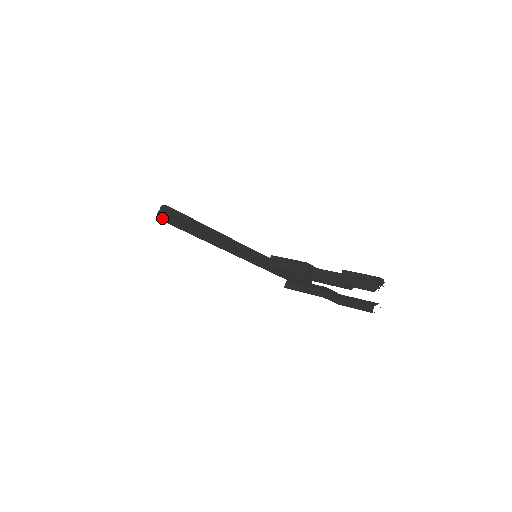
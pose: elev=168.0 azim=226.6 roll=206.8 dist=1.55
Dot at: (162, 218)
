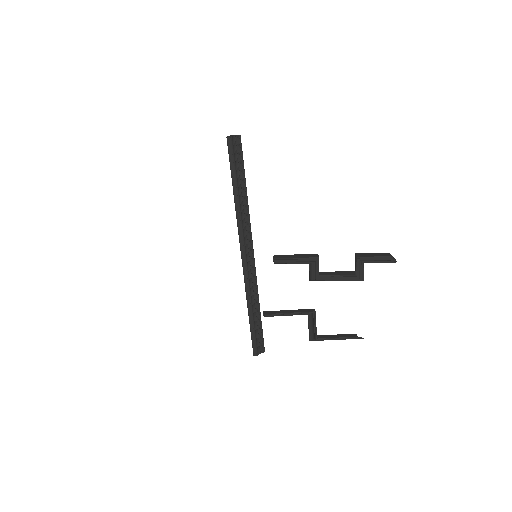
Dot at: (232, 139)
